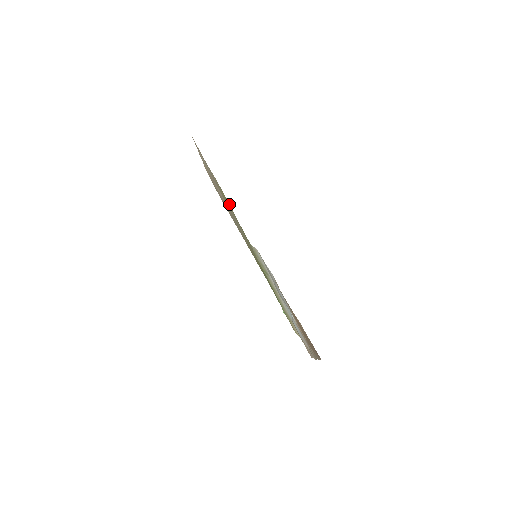
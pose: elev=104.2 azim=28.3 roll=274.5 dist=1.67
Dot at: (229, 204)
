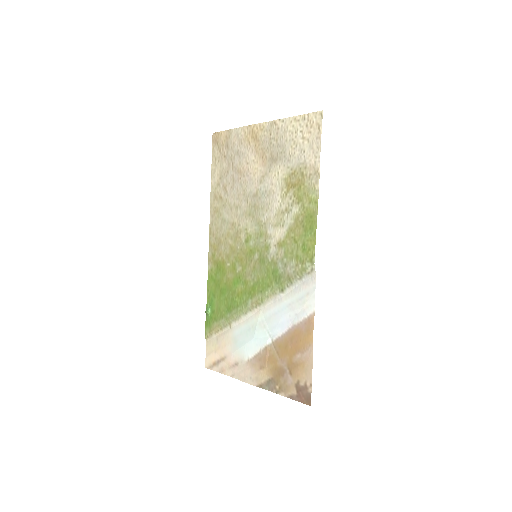
Dot at: (311, 209)
